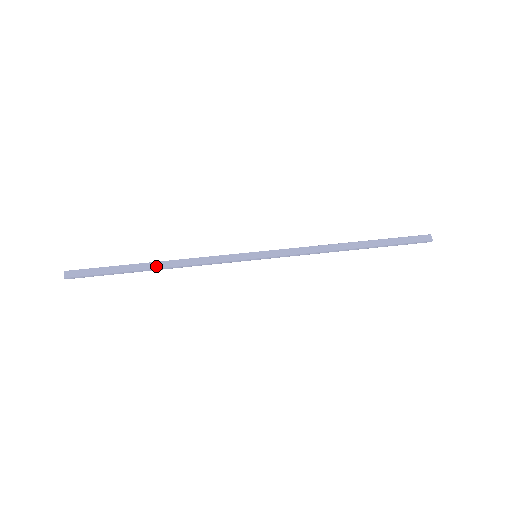
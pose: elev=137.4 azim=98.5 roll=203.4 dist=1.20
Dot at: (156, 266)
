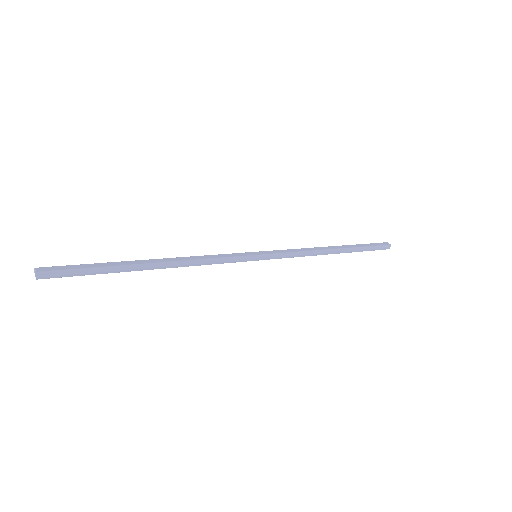
Dot at: (155, 261)
